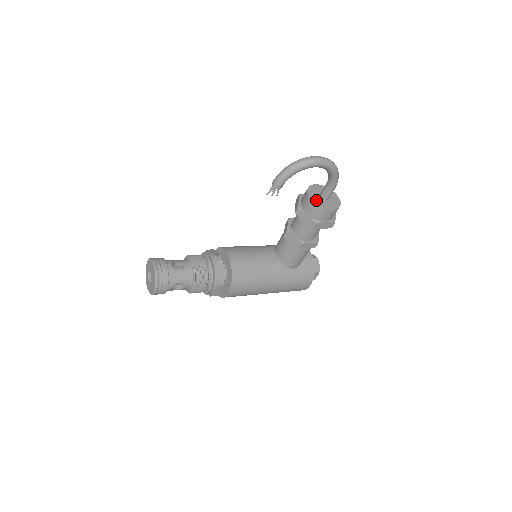
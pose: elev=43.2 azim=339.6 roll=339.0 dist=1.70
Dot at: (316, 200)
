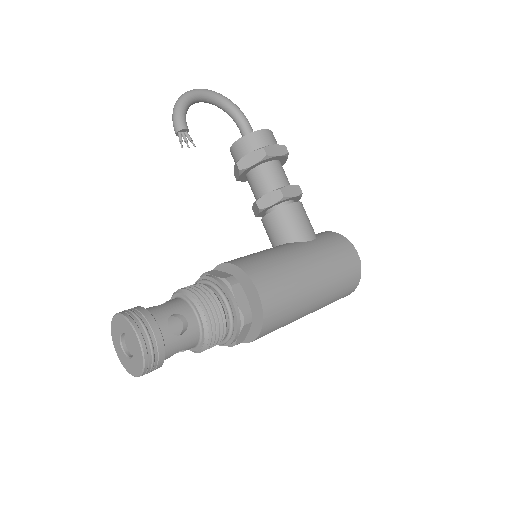
Dot at: (243, 139)
